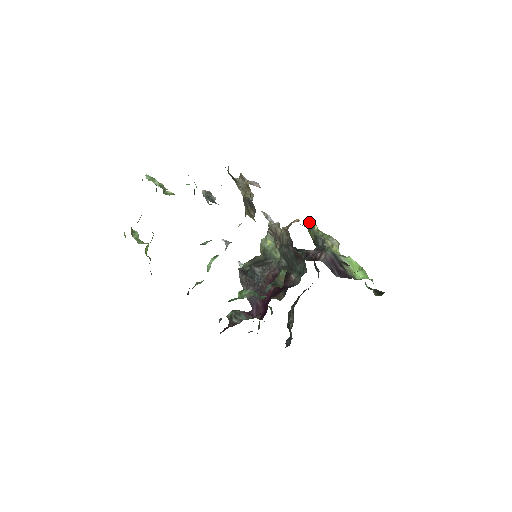
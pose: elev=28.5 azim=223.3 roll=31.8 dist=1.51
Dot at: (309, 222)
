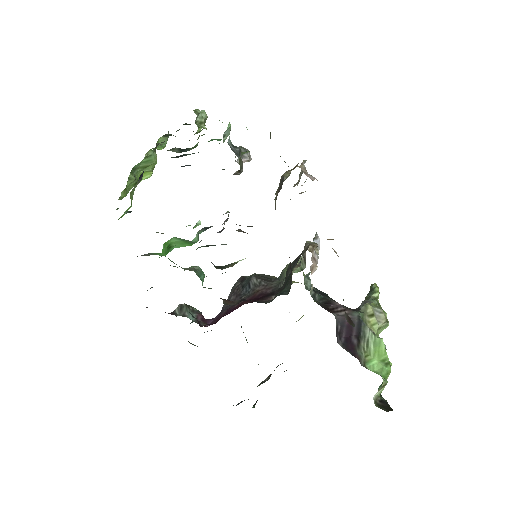
Dot at: (373, 286)
